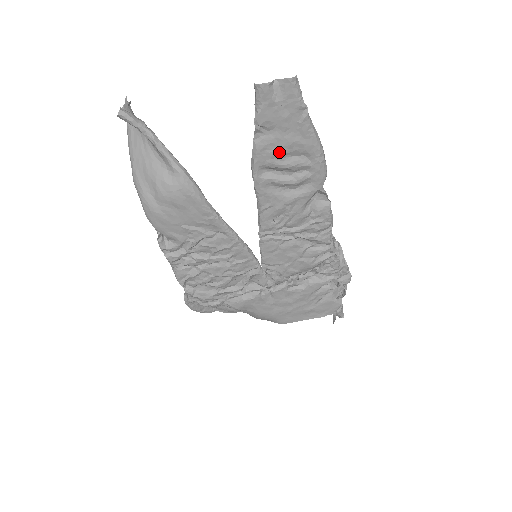
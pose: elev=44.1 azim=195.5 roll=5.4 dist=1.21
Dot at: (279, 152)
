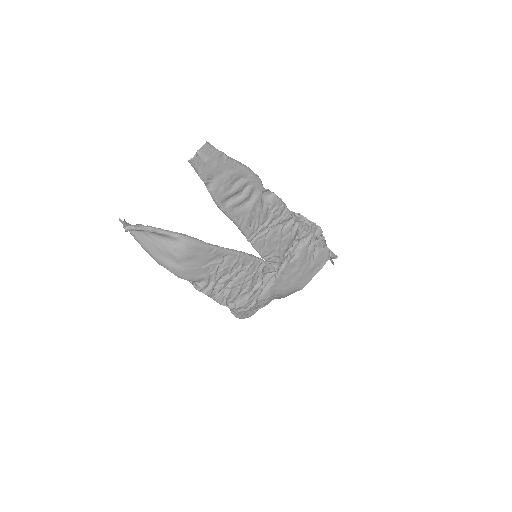
Dot at: (226, 186)
